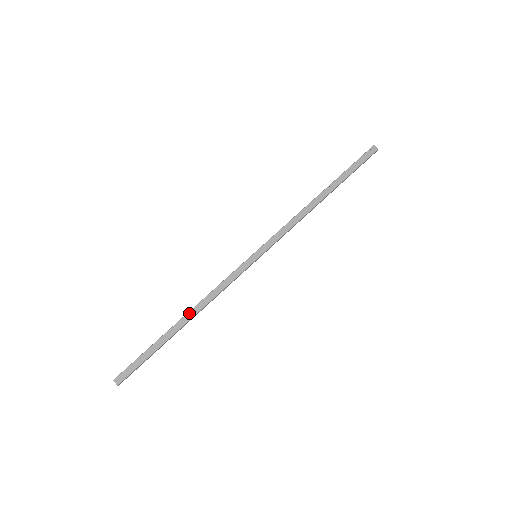
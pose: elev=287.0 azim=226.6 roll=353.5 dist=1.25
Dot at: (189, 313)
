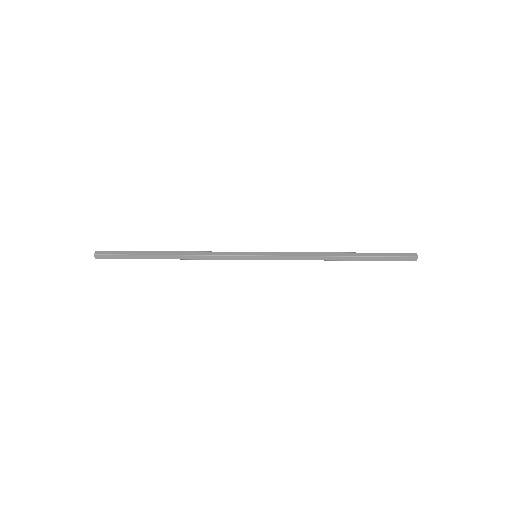
Dot at: (178, 252)
